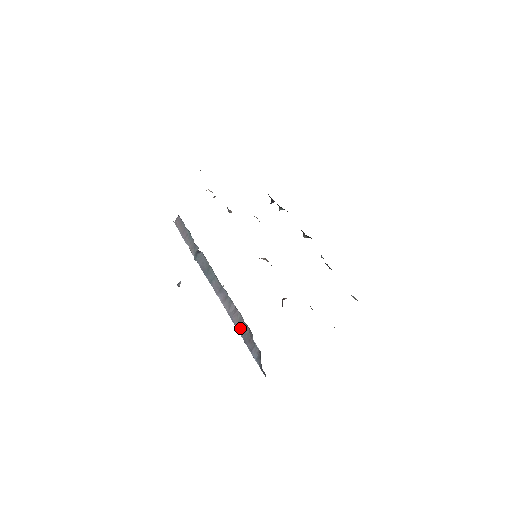
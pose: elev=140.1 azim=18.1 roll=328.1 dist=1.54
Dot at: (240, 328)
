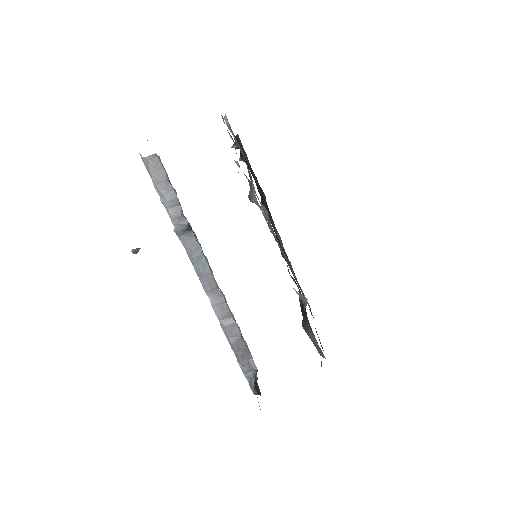
Dot at: (234, 341)
